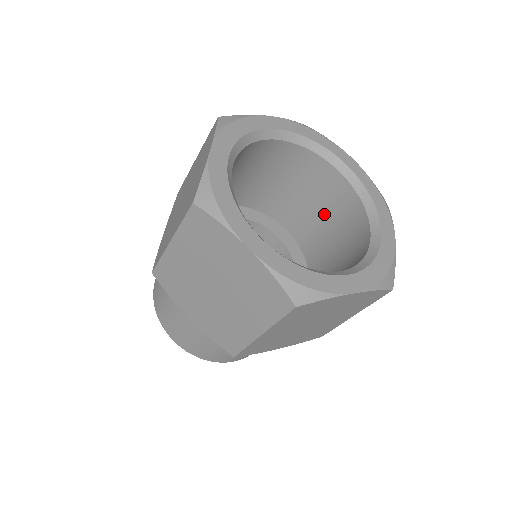
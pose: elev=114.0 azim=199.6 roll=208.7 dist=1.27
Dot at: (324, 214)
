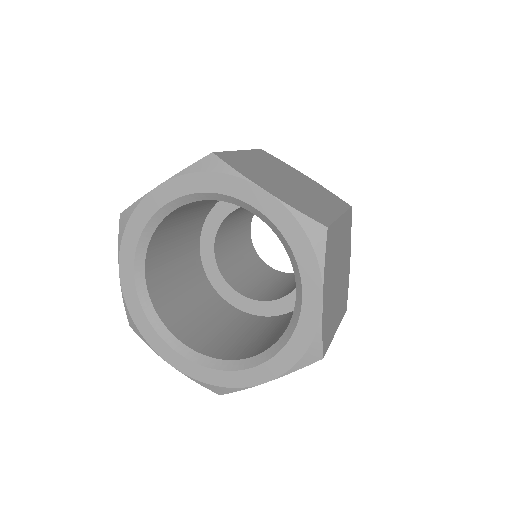
Dot at: occluded
